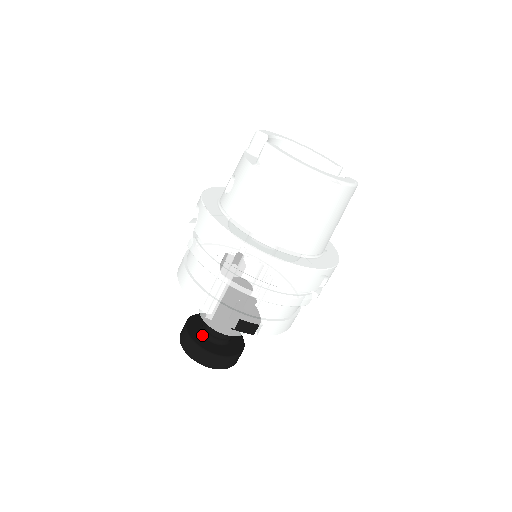
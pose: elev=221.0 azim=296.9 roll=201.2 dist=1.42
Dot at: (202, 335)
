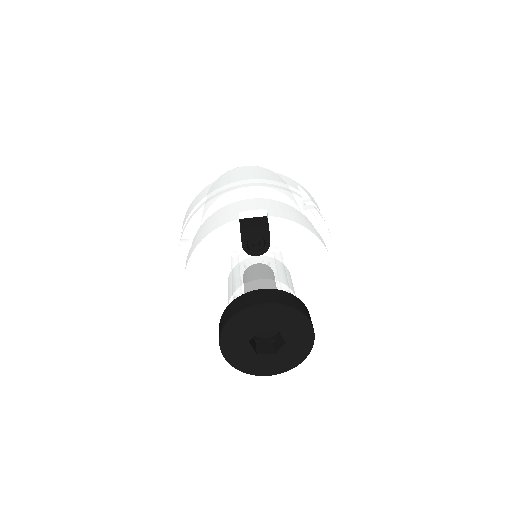
Dot at: occluded
